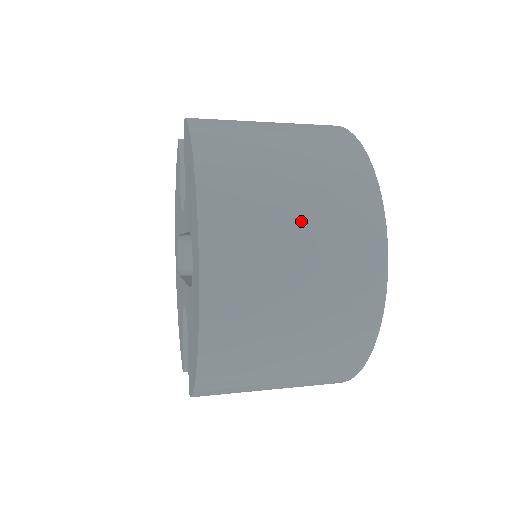
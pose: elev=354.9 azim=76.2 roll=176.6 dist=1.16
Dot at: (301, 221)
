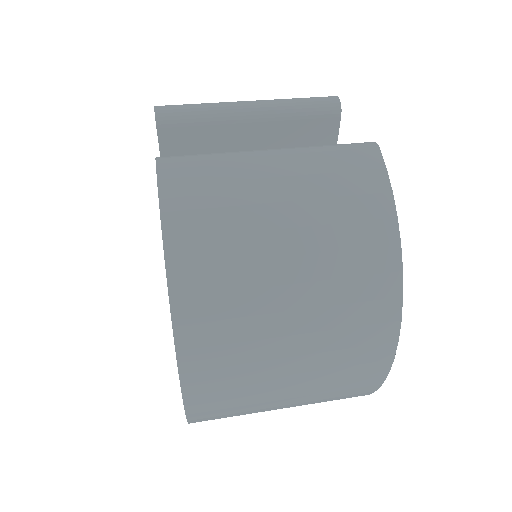
Dot at: (298, 350)
